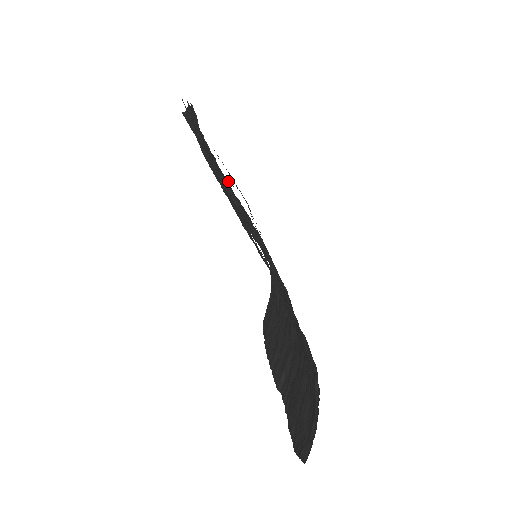
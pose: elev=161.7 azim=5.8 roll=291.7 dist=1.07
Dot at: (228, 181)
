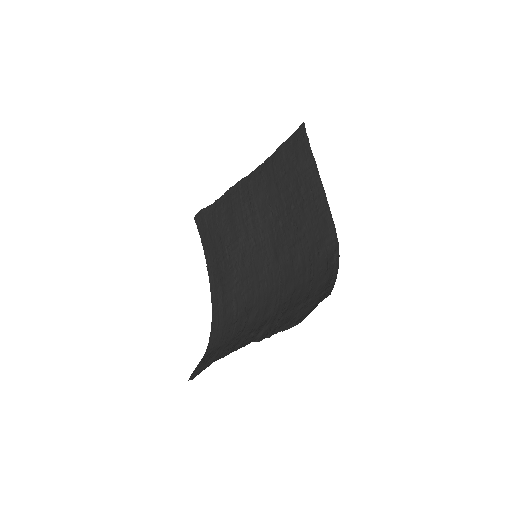
Dot at: (267, 198)
